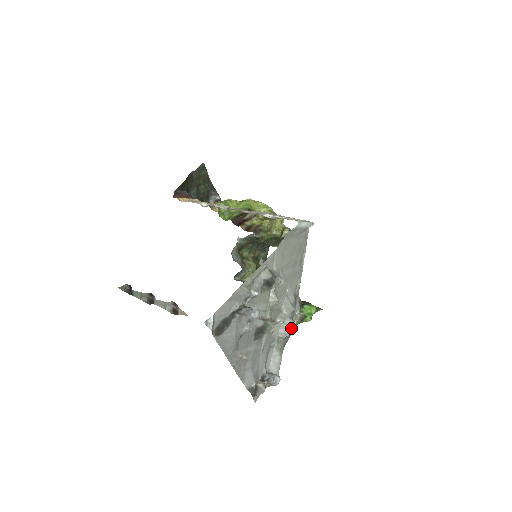
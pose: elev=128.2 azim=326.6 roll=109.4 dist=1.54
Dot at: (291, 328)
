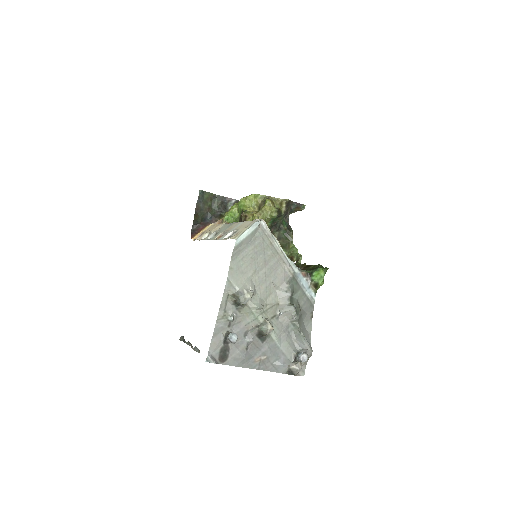
Dot at: (294, 311)
